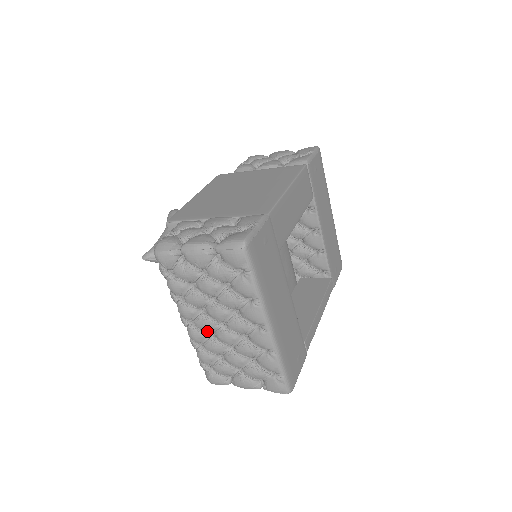
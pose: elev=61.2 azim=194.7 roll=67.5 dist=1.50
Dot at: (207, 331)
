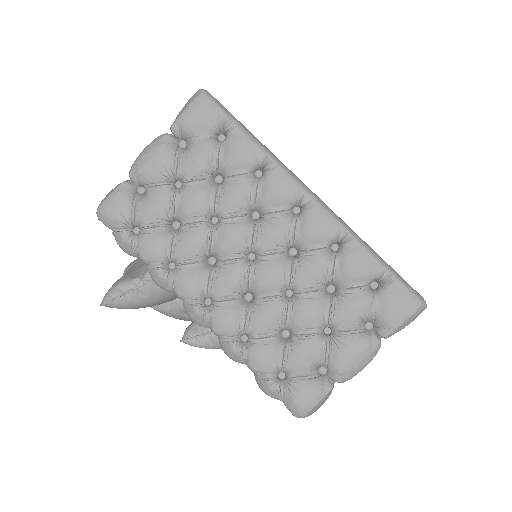
Dot at: (236, 294)
